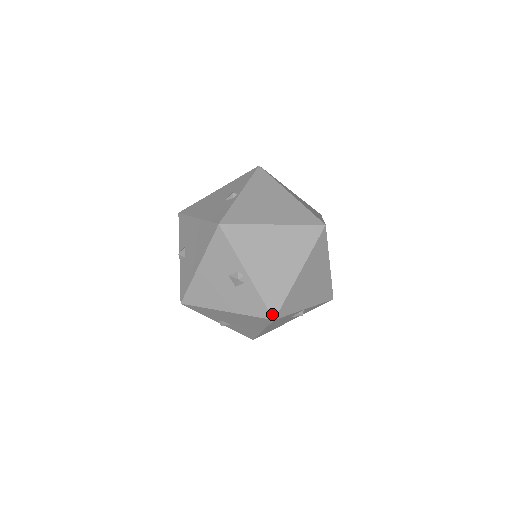
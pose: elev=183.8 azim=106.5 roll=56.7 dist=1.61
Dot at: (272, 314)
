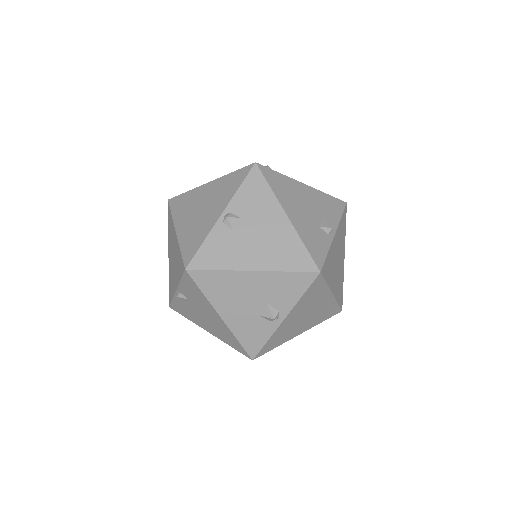
Dot at: (257, 356)
